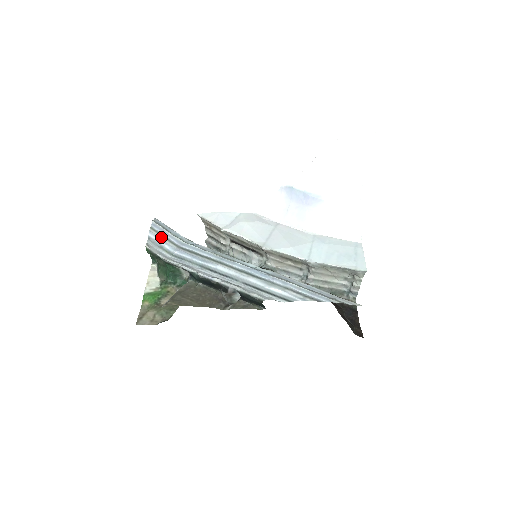
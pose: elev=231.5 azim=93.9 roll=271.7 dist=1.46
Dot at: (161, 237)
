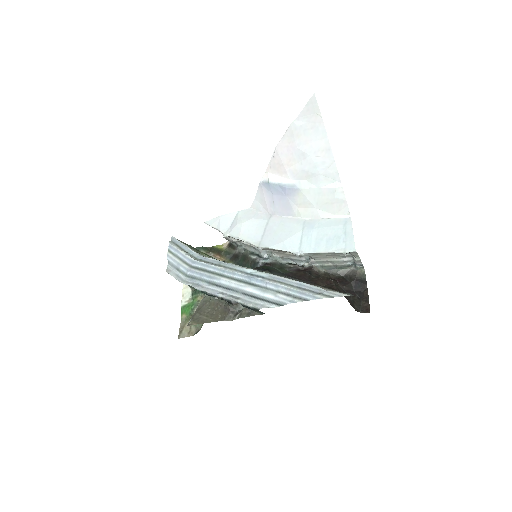
Dot at: (176, 259)
